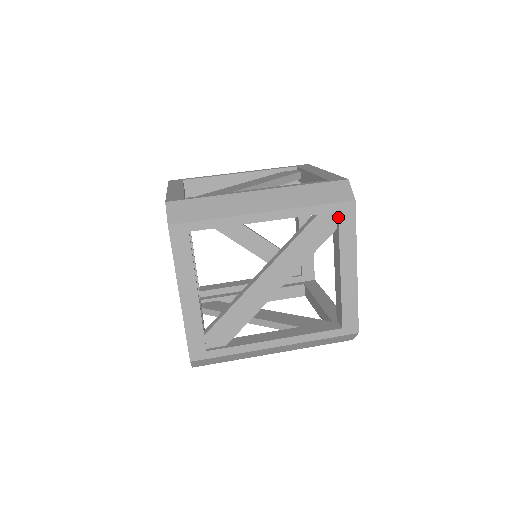
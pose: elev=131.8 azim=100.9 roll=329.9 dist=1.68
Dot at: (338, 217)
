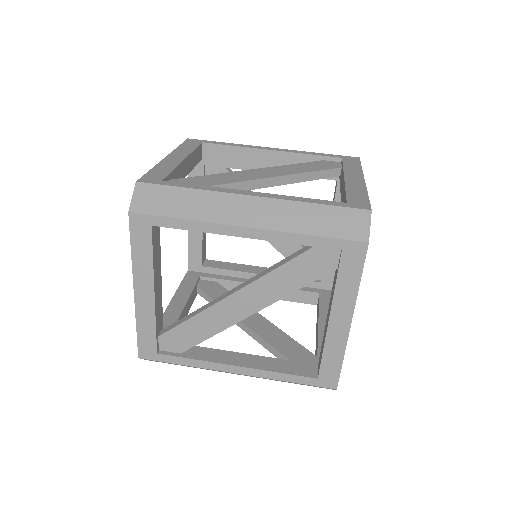
Dot at: (340, 256)
